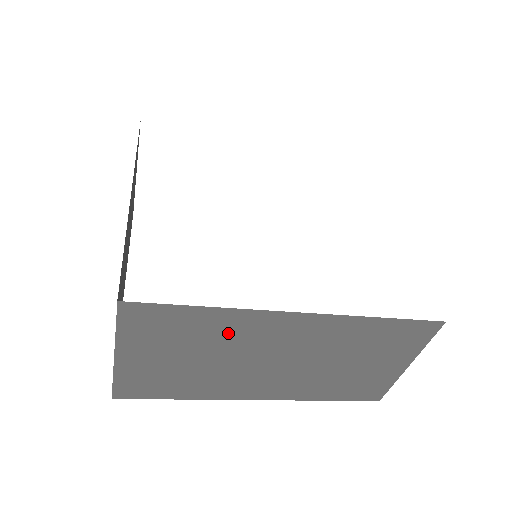
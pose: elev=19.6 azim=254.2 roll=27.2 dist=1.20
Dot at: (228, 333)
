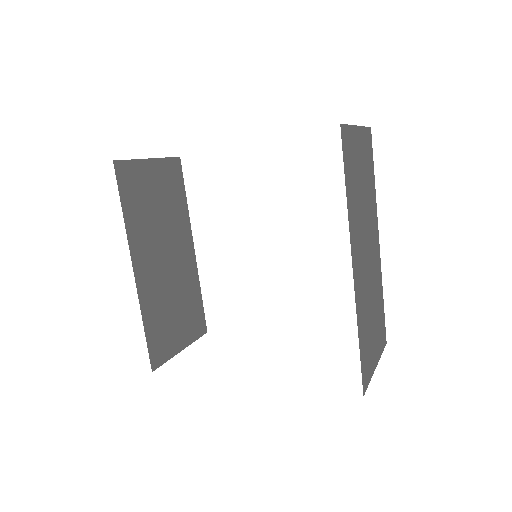
Dot at: occluded
